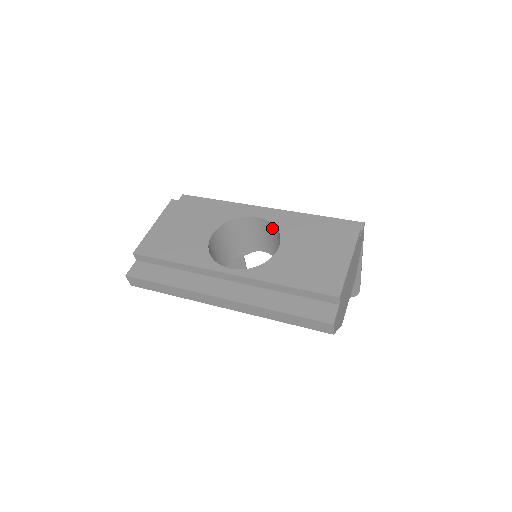
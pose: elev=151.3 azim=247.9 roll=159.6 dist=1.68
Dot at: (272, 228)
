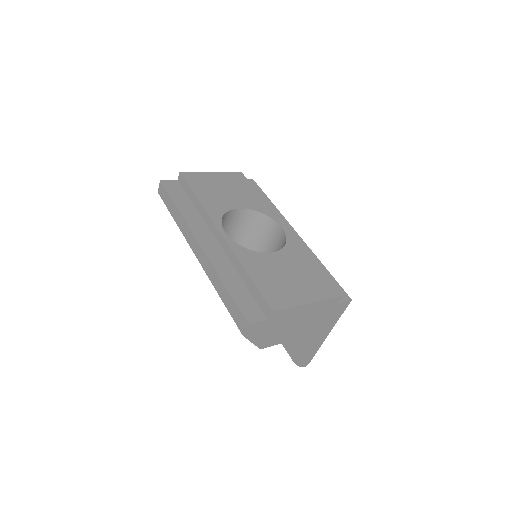
Dot at: (284, 243)
